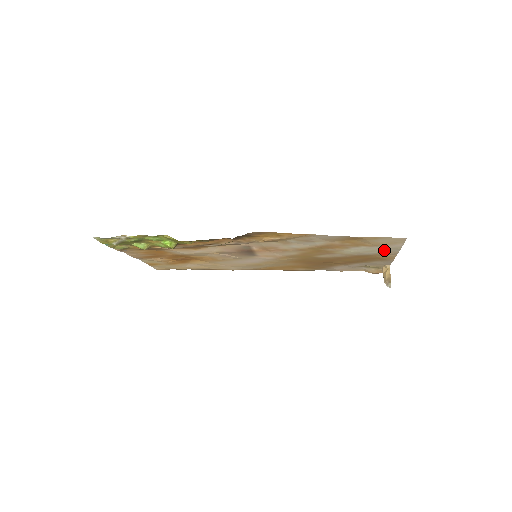
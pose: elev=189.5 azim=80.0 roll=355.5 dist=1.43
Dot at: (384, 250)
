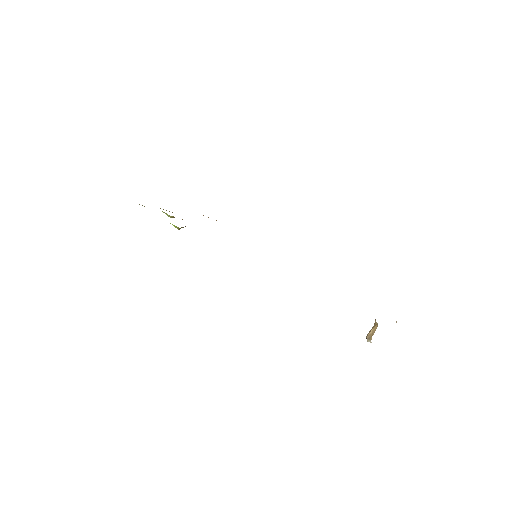
Dot at: occluded
